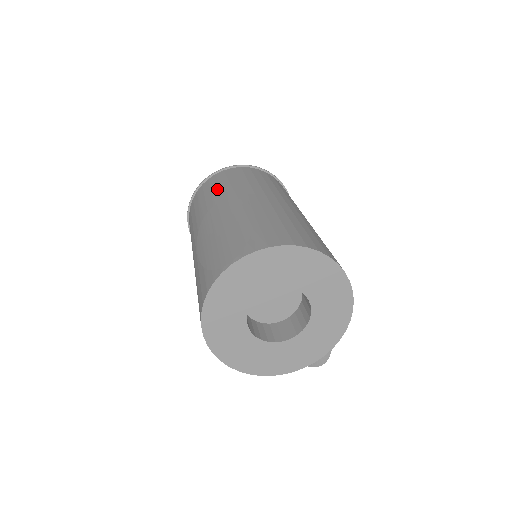
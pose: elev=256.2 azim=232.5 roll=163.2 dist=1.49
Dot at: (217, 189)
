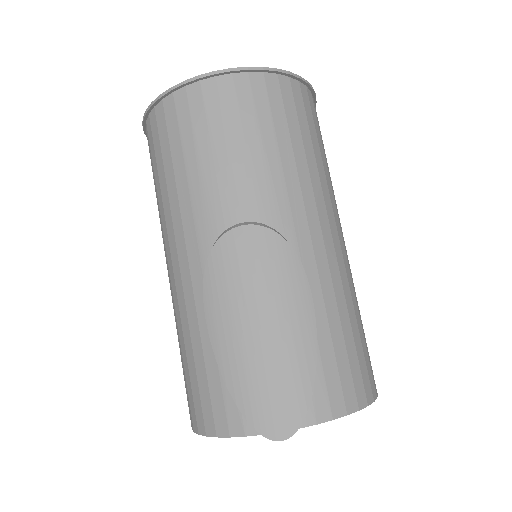
Dot at: (240, 150)
